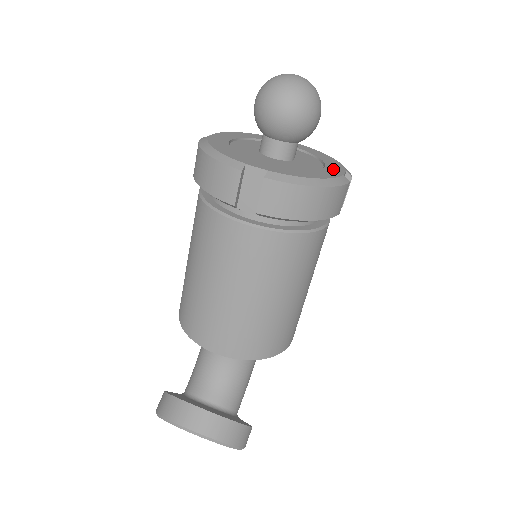
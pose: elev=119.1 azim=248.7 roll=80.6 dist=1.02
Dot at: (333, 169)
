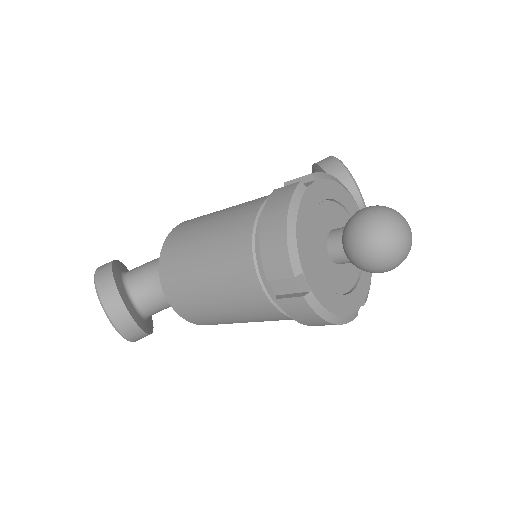
Dot at: (359, 295)
